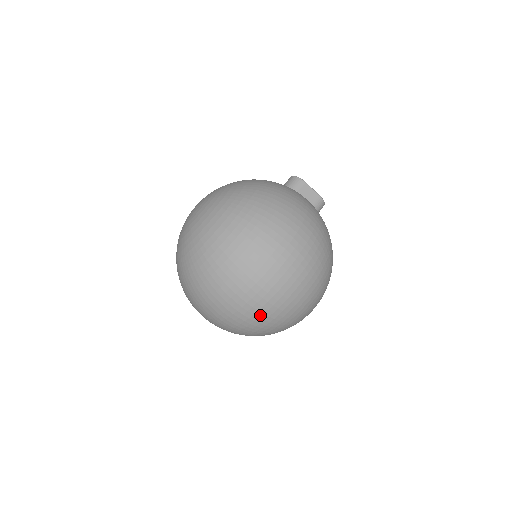
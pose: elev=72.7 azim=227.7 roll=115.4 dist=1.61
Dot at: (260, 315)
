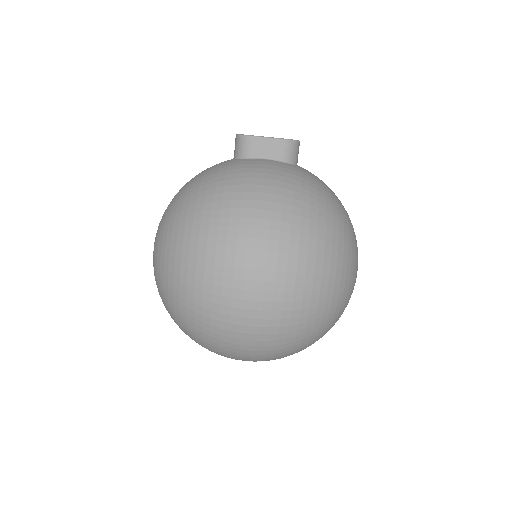
Dot at: (282, 350)
